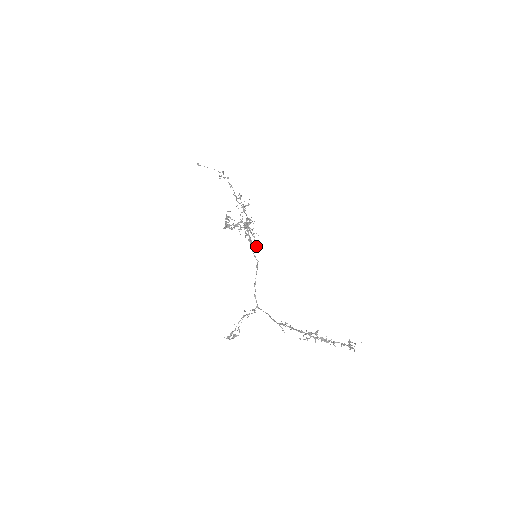
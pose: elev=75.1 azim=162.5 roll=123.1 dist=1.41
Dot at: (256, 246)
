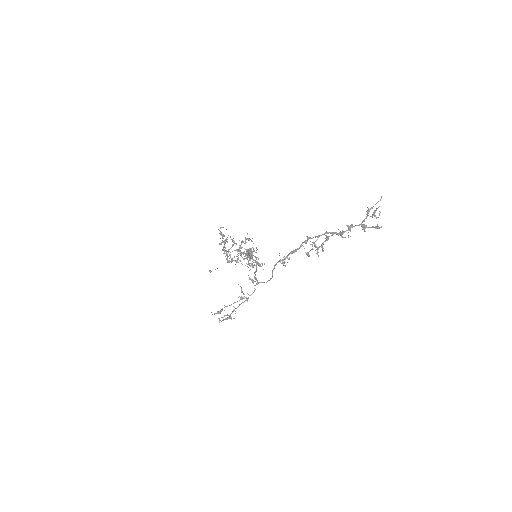
Dot at: occluded
